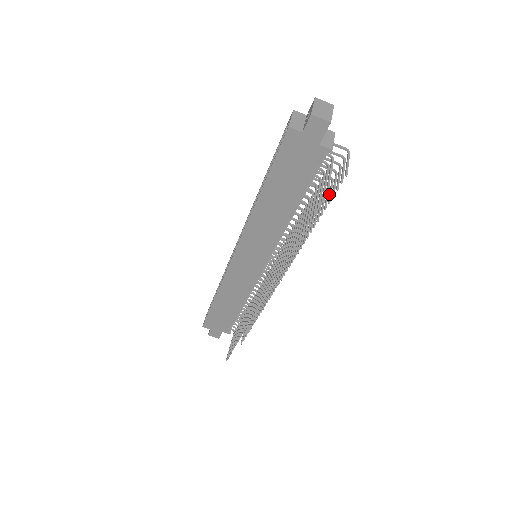
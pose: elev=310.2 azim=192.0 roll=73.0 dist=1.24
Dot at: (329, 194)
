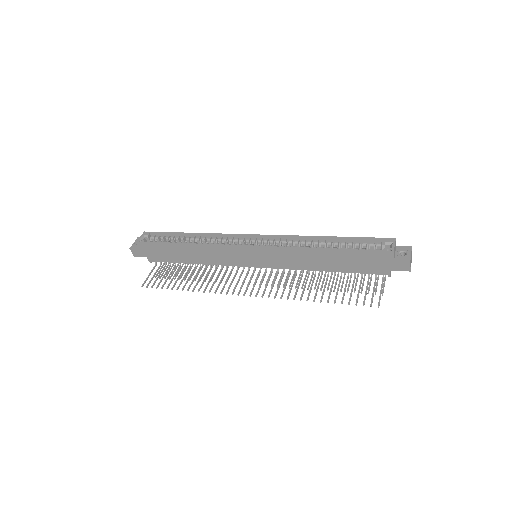
Dot at: occluded
